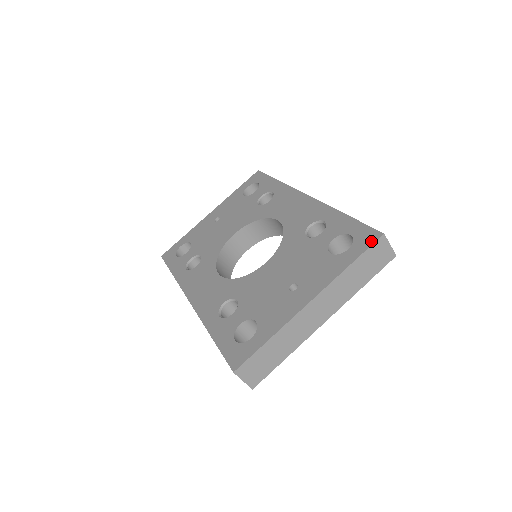
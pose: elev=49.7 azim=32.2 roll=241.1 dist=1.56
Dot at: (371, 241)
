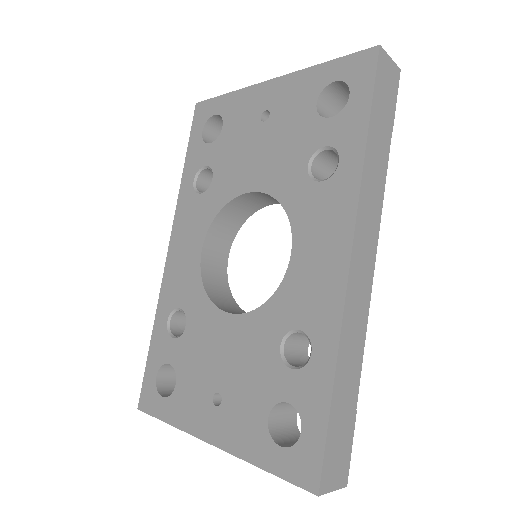
Dot at: (300, 481)
